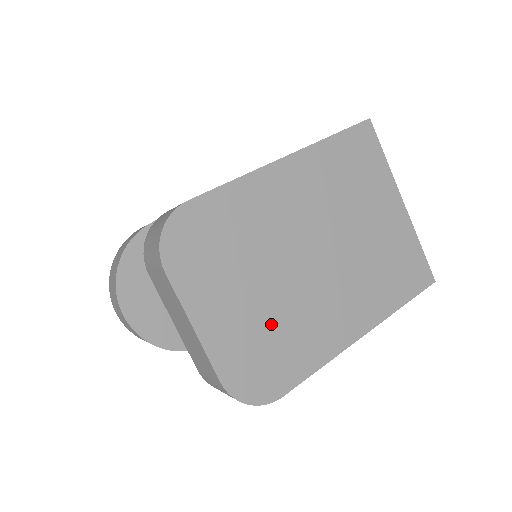
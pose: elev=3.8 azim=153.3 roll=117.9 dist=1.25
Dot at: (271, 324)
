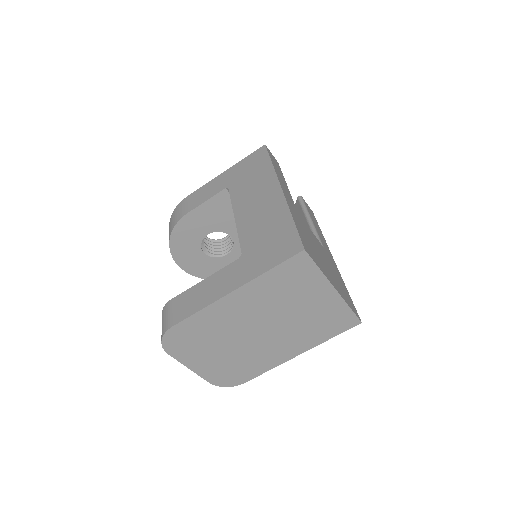
Dot at: (234, 361)
